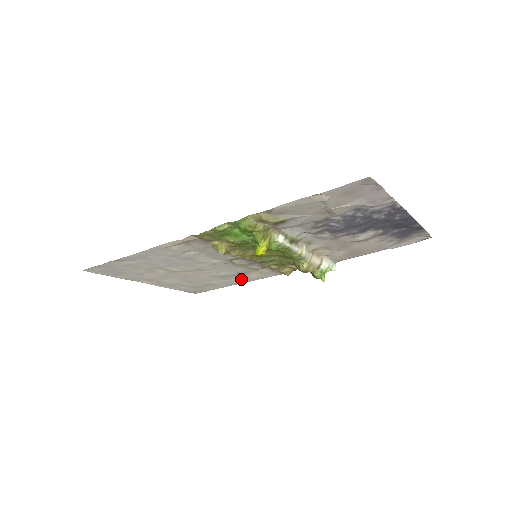
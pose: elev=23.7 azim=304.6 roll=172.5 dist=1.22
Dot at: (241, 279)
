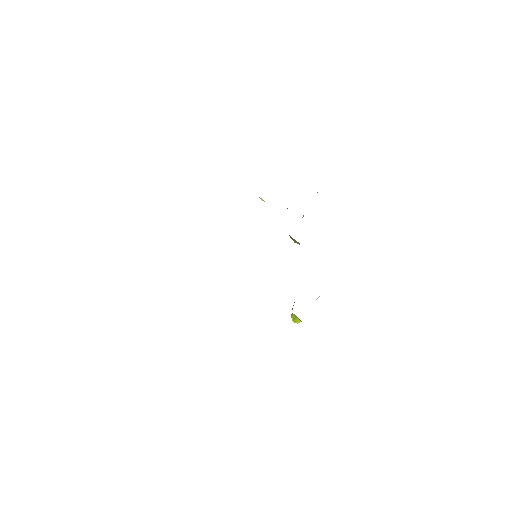
Dot at: occluded
